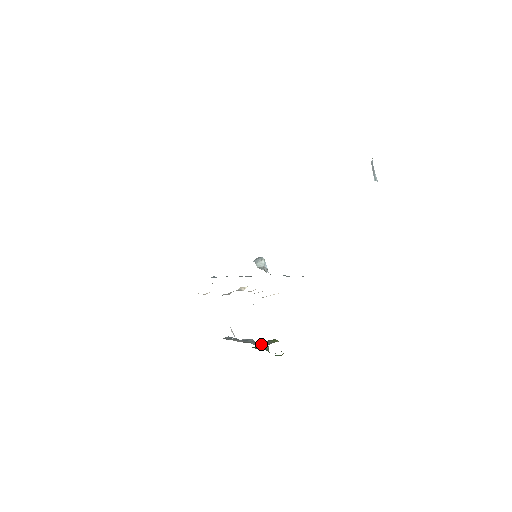
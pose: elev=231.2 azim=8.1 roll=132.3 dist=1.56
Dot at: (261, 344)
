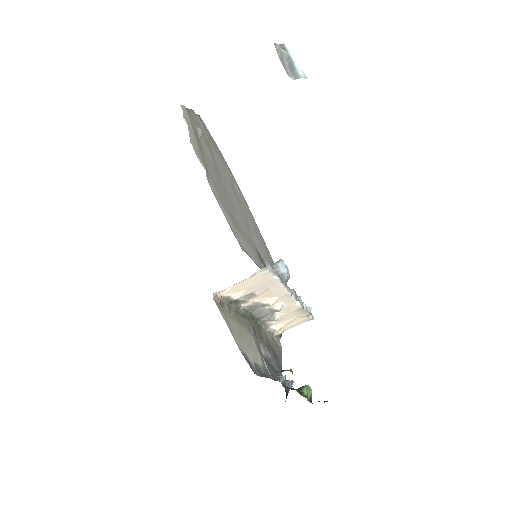
Dot at: occluded
